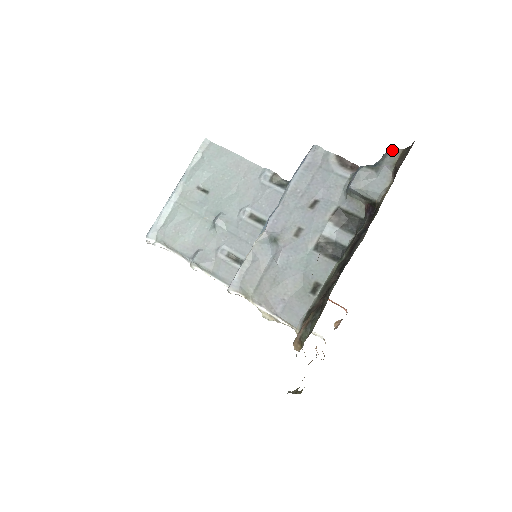
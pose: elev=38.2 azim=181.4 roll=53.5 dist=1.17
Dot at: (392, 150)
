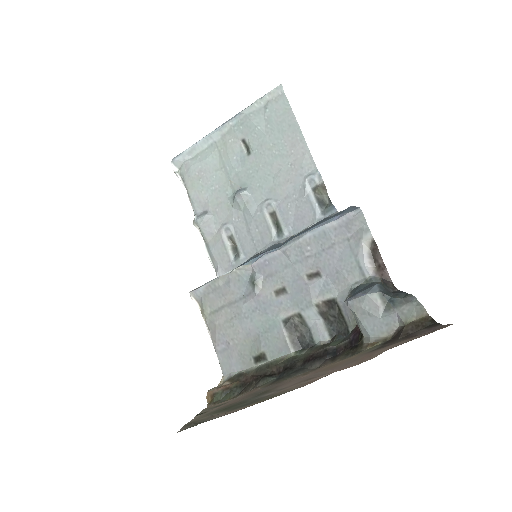
Dot at: (419, 302)
